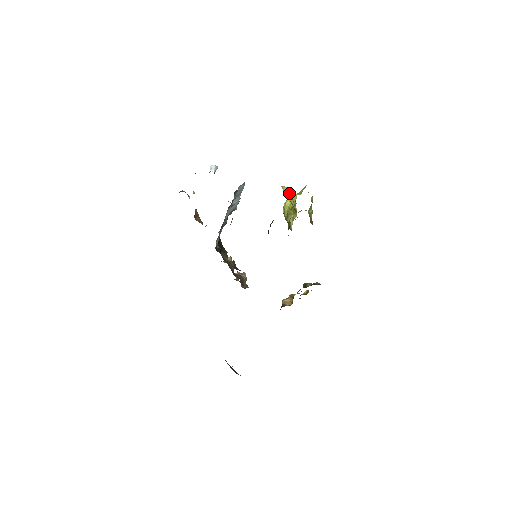
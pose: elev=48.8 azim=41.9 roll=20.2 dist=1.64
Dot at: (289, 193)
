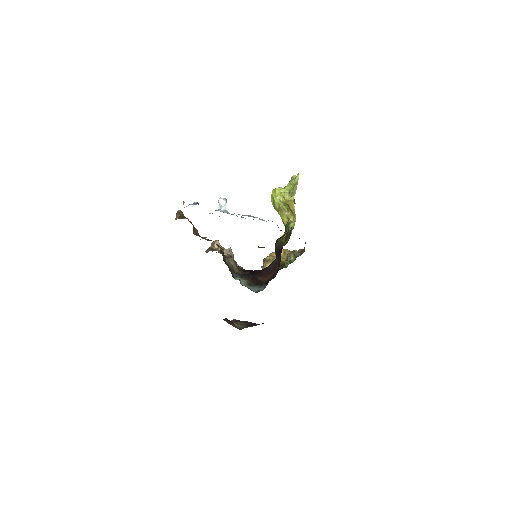
Dot at: (290, 202)
